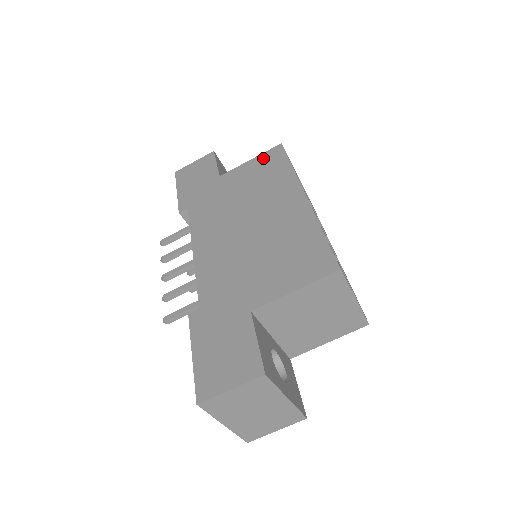
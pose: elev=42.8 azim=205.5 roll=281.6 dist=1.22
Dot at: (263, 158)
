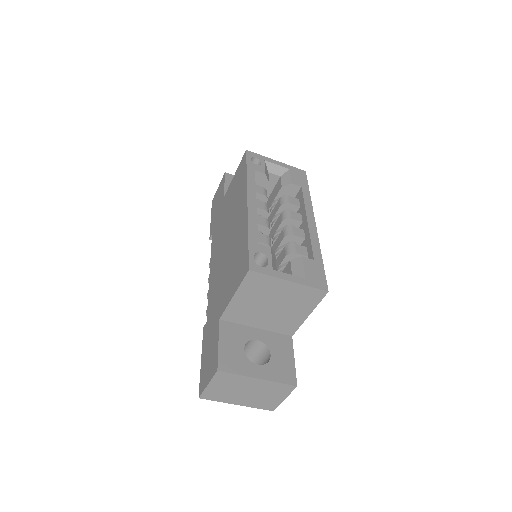
Dot at: (238, 170)
